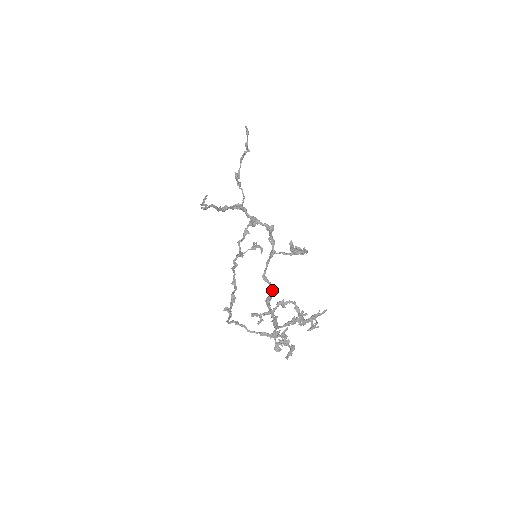
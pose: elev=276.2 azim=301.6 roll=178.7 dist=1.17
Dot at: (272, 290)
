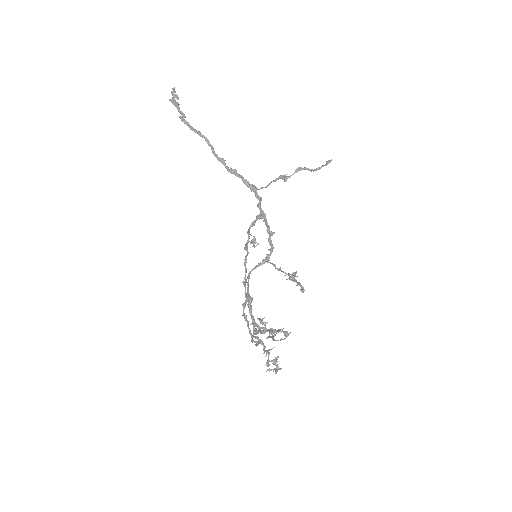
Dot at: (248, 287)
